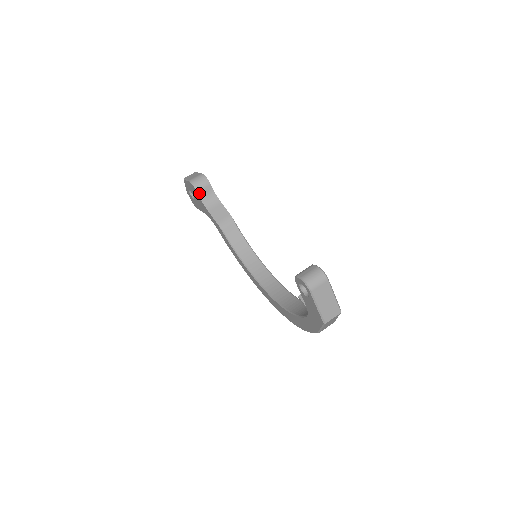
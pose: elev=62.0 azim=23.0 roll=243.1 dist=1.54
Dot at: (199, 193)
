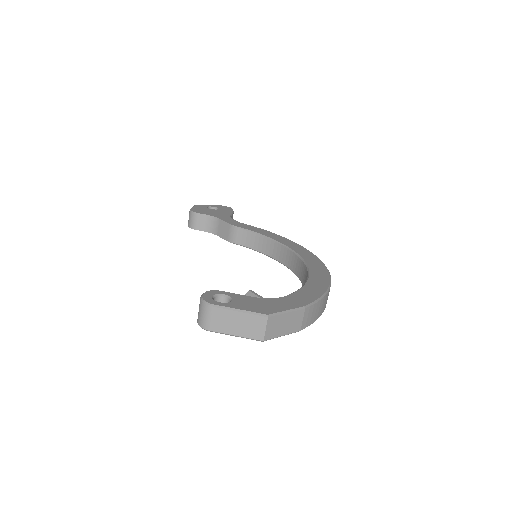
Dot at: (199, 229)
